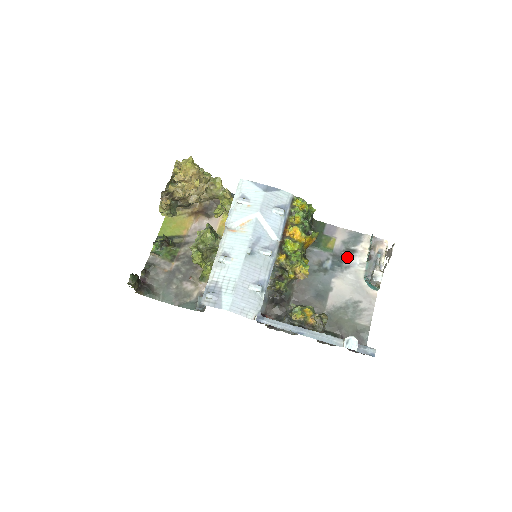
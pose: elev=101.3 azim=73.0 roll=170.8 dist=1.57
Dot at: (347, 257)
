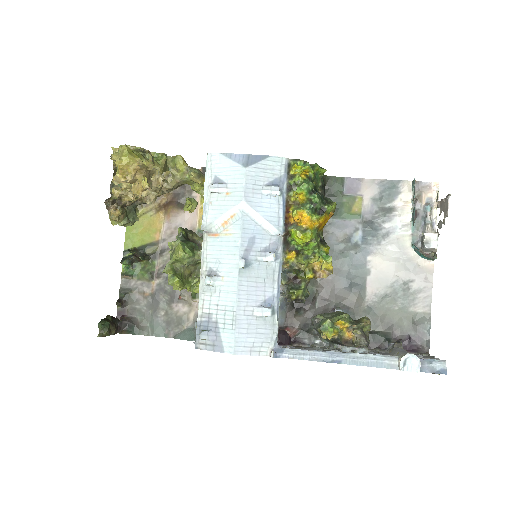
Dot at: (383, 221)
